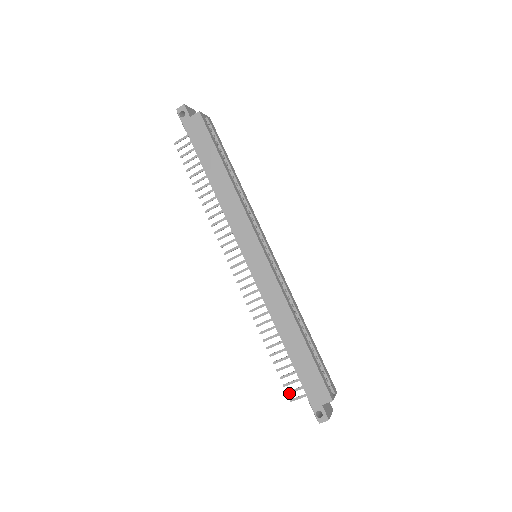
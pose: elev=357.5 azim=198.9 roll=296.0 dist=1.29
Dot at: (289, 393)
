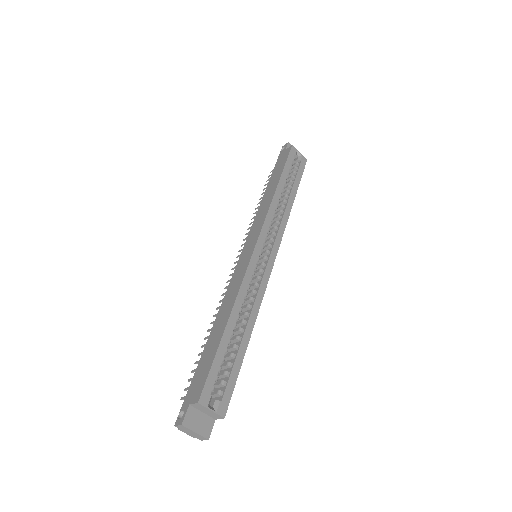
Dot at: (186, 389)
